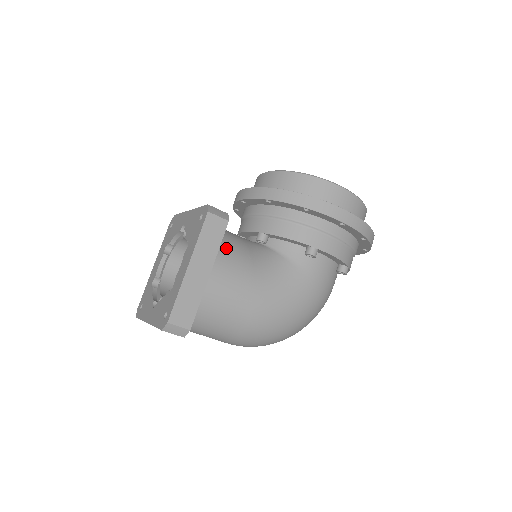
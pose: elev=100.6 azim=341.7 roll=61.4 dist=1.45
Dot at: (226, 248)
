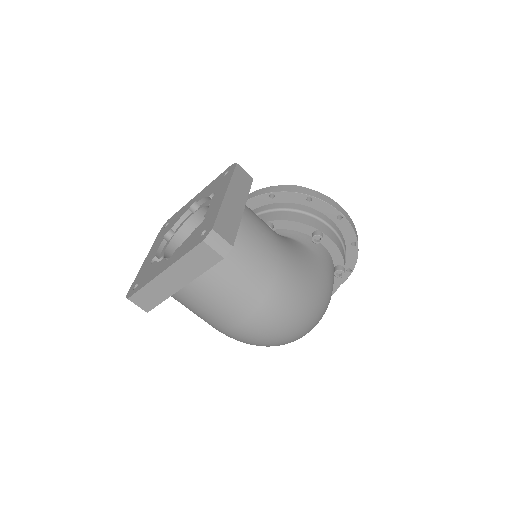
Dot at: occluded
